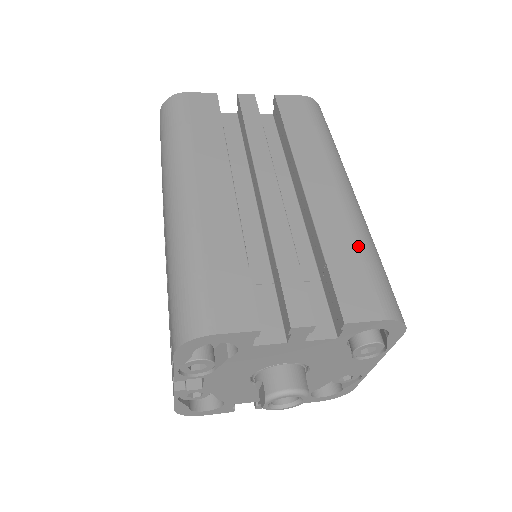
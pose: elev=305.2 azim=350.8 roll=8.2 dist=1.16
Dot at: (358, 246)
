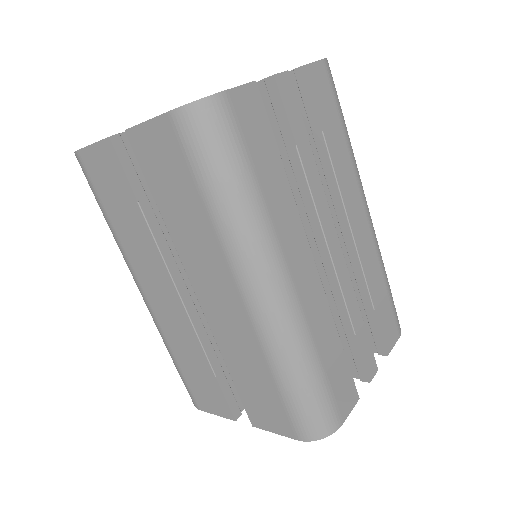
Dot at: (384, 279)
